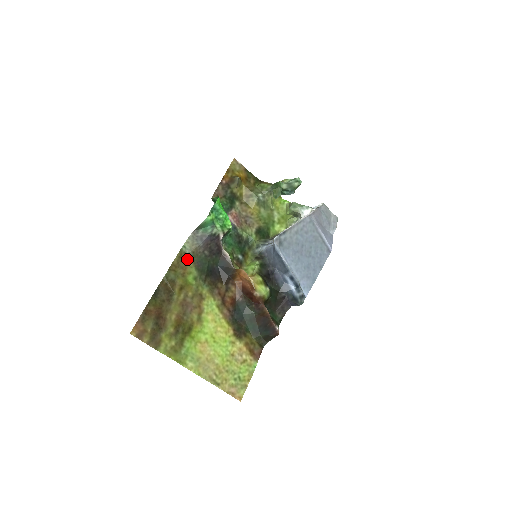
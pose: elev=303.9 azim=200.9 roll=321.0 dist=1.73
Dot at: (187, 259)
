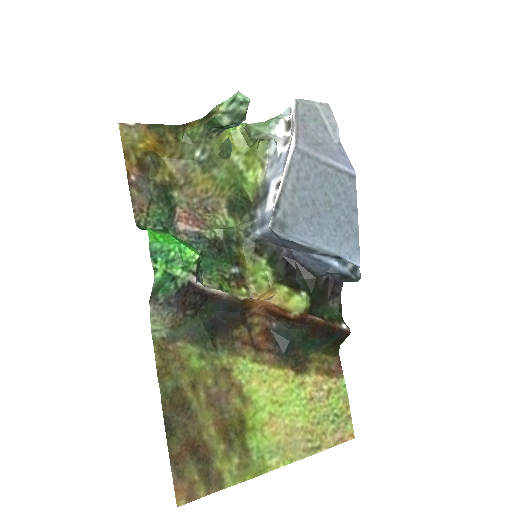
Dot at: (171, 343)
